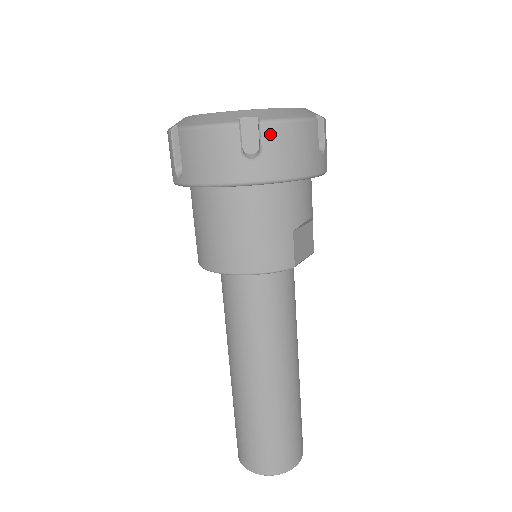
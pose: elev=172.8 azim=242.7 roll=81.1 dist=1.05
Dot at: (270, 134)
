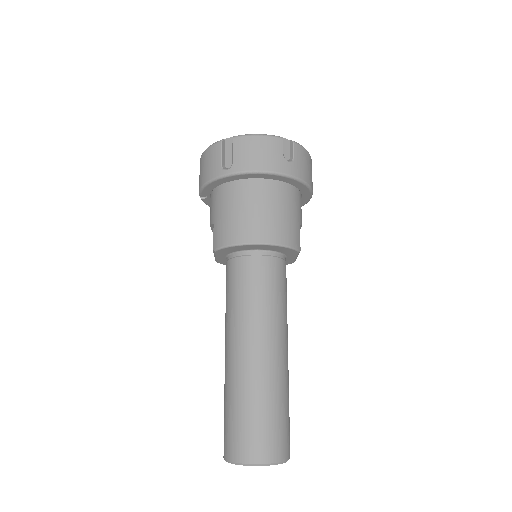
Dot at: (298, 151)
